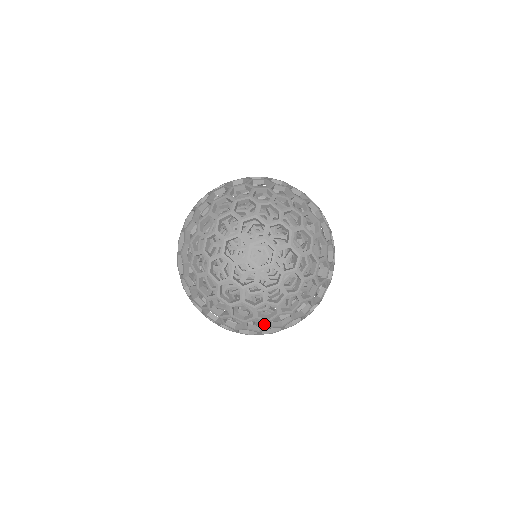
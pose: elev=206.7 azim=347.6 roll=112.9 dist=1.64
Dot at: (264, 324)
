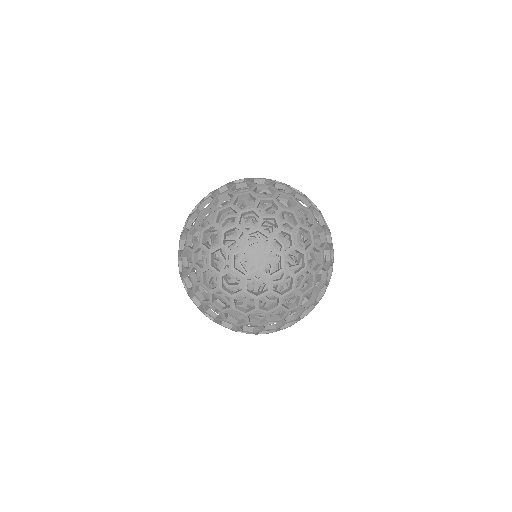
Dot at: (318, 295)
